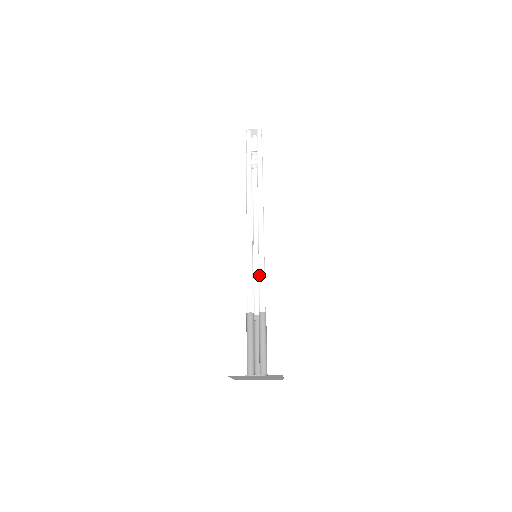
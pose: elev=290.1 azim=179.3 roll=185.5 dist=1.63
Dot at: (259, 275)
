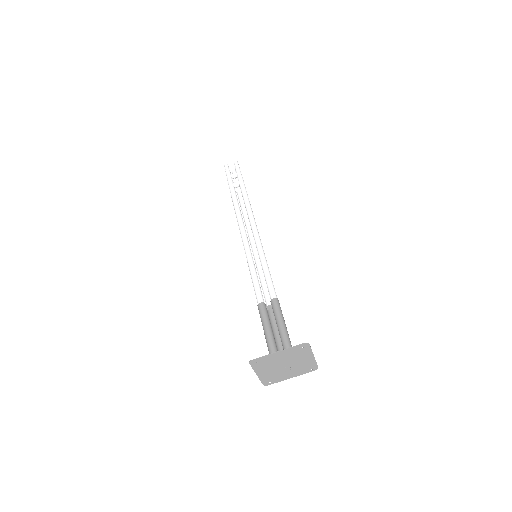
Dot at: (262, 268)
